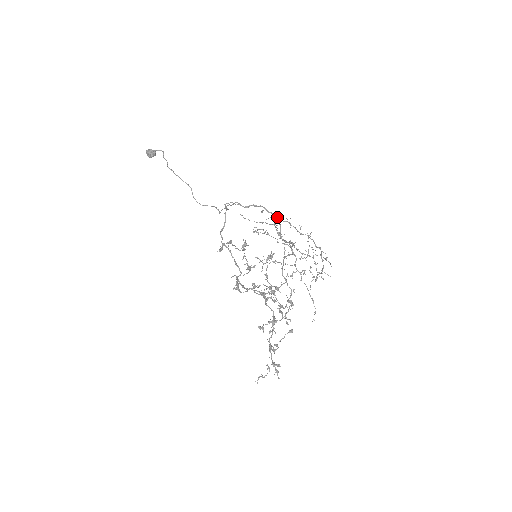
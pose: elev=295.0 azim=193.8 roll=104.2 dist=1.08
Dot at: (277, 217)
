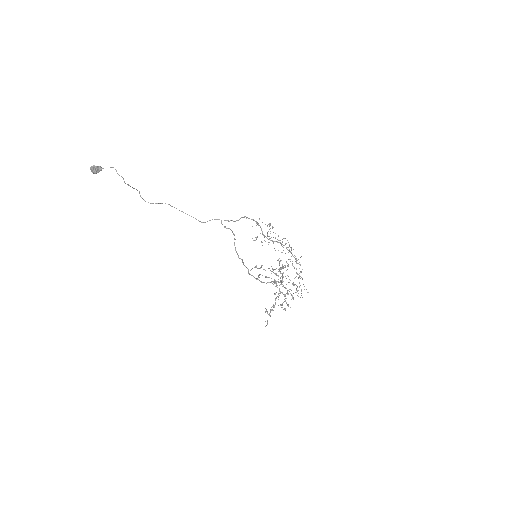
Dot at: (257, 222)
